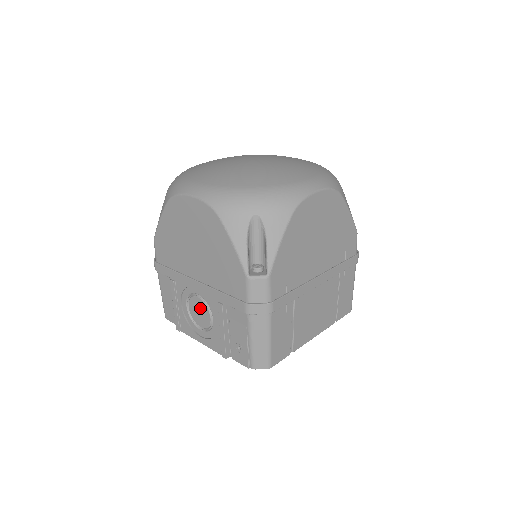
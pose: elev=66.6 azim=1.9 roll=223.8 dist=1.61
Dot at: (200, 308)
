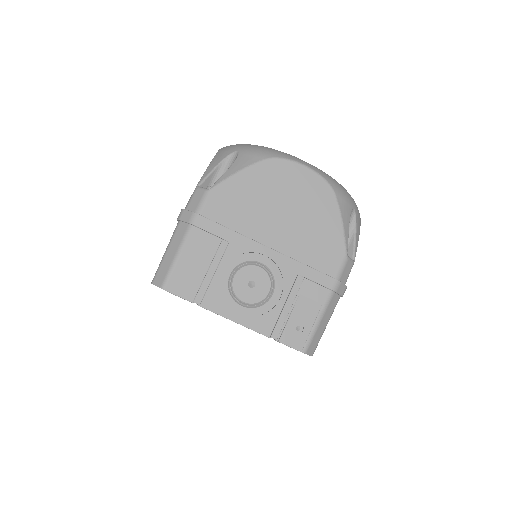
Dot at: (257, 279)
